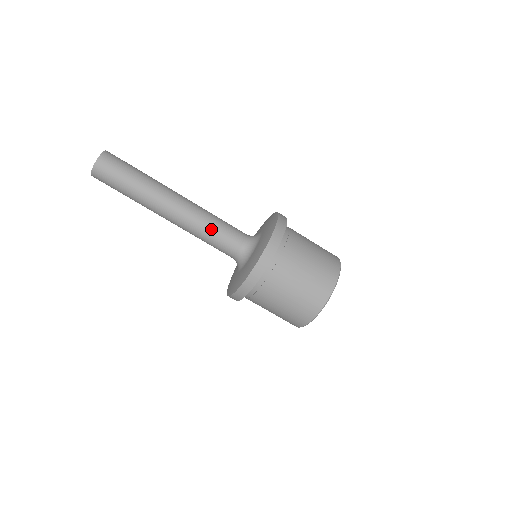
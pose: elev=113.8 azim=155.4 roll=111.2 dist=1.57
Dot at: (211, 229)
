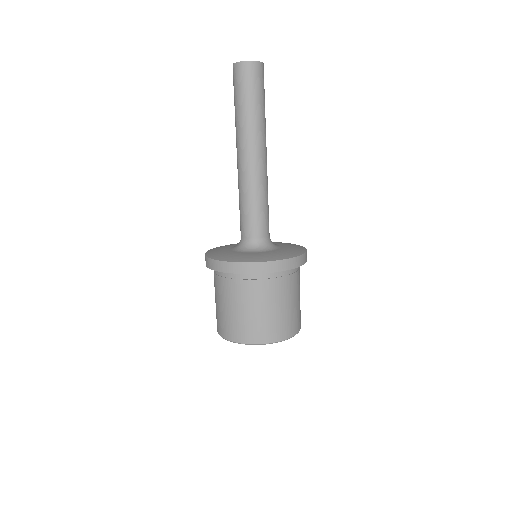
Dot at: (250, 202)
